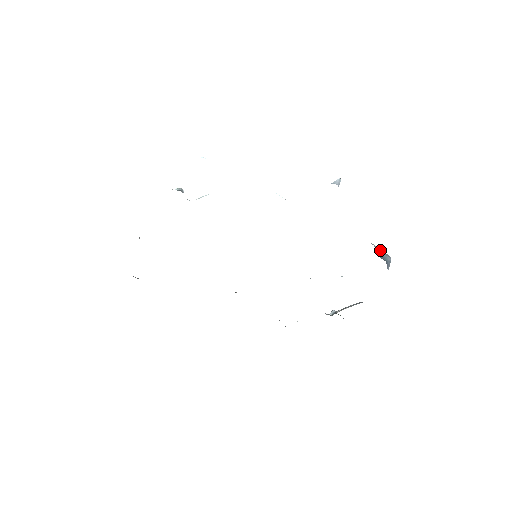
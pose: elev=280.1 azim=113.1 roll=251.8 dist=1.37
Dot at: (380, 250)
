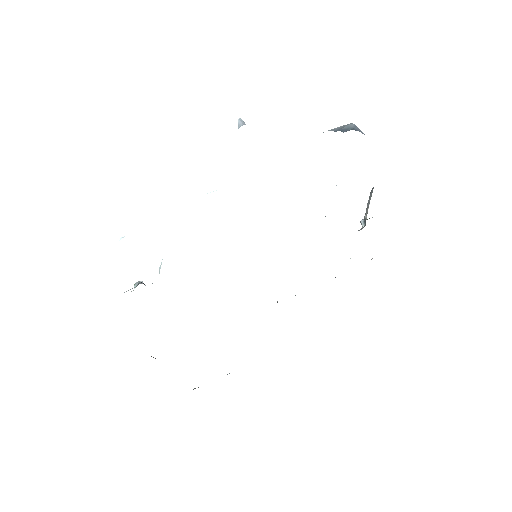
Dot at: (337, 128)
